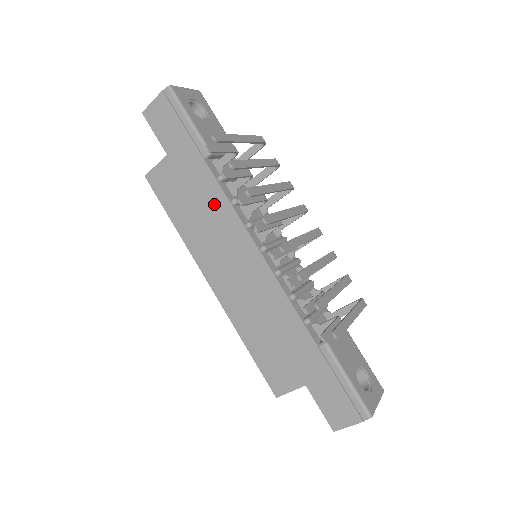
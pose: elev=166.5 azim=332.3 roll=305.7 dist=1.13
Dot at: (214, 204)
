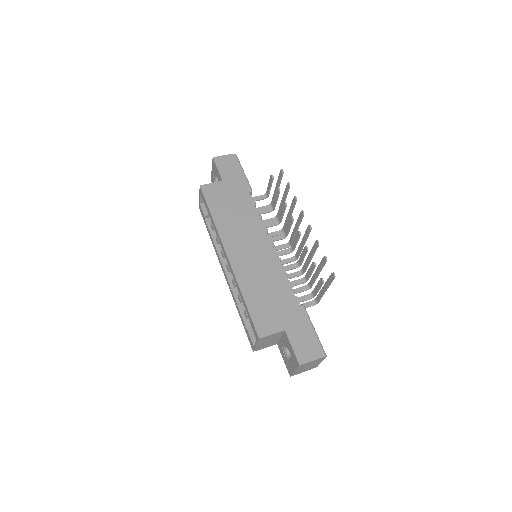
Dot at: (247, 213)
